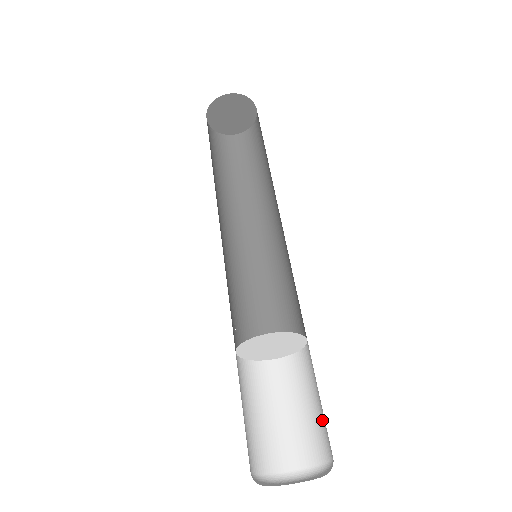
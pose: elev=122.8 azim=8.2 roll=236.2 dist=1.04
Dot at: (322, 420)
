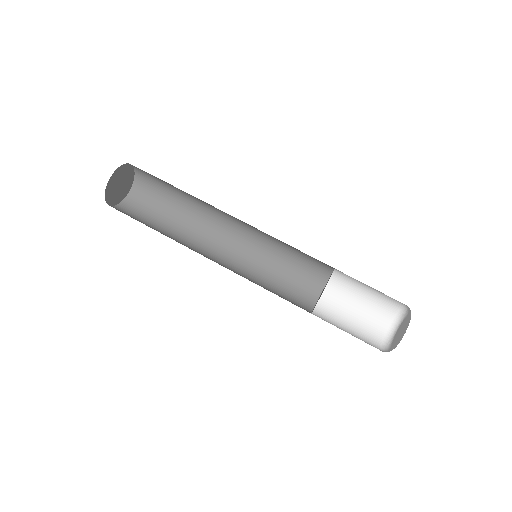
Dot at: occluded
